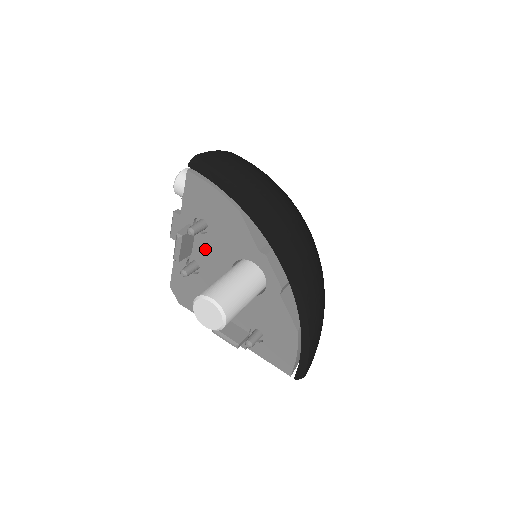
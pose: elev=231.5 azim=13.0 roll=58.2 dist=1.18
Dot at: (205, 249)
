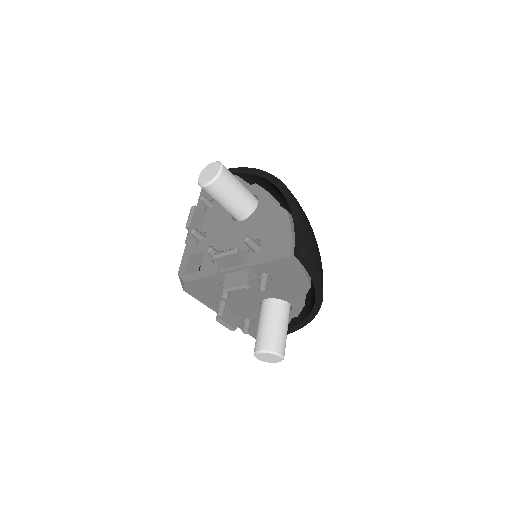
Dot at: (253, 285)
